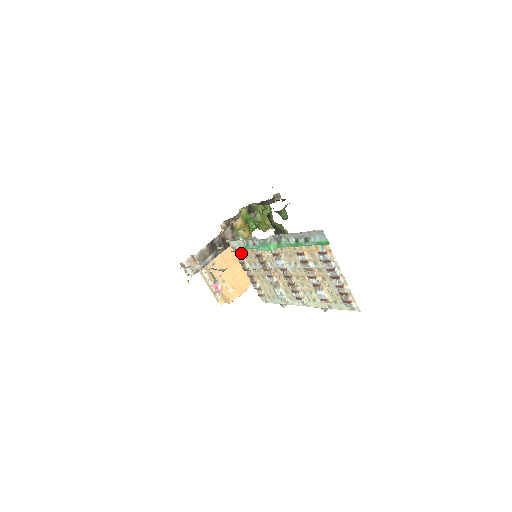
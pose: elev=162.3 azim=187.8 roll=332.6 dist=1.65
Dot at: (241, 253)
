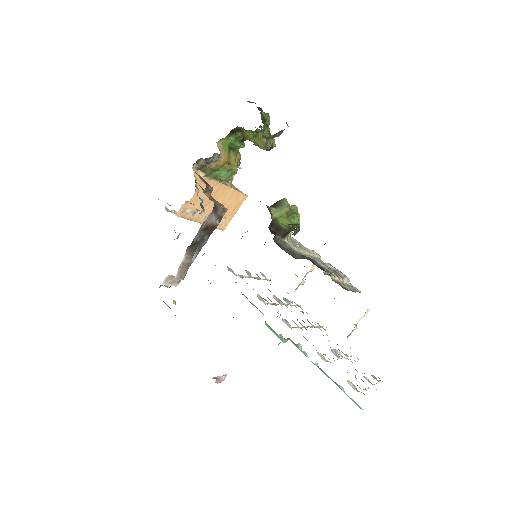
Dot at: (237, 275)
